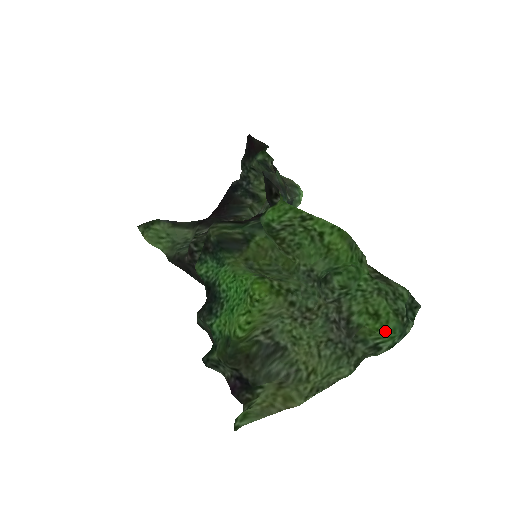
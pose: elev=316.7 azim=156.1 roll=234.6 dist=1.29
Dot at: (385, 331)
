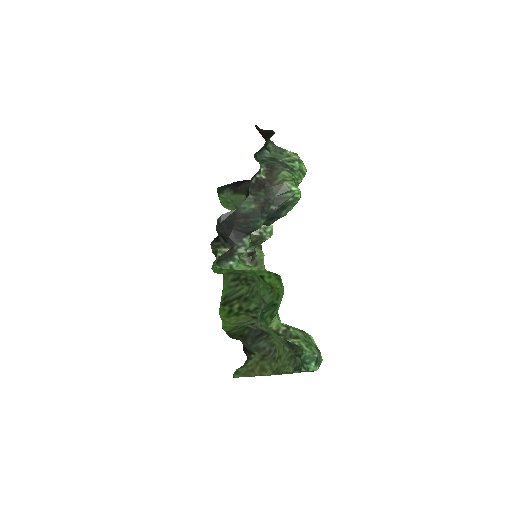
Dot at: occluded
